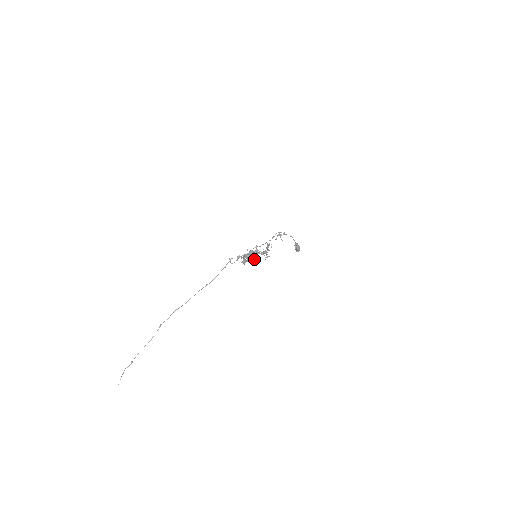
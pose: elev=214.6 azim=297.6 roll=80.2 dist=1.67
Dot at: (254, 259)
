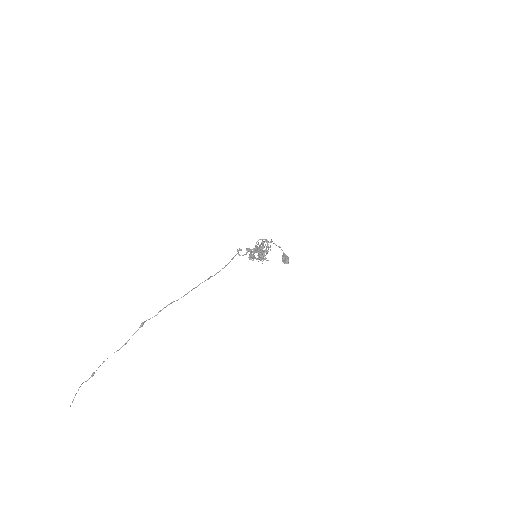
Dot at: (262, 257)
